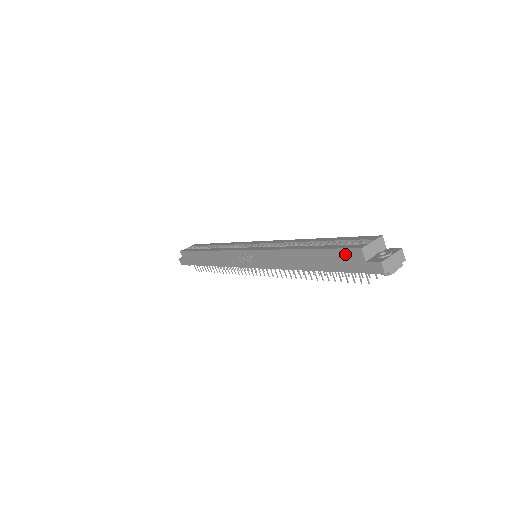
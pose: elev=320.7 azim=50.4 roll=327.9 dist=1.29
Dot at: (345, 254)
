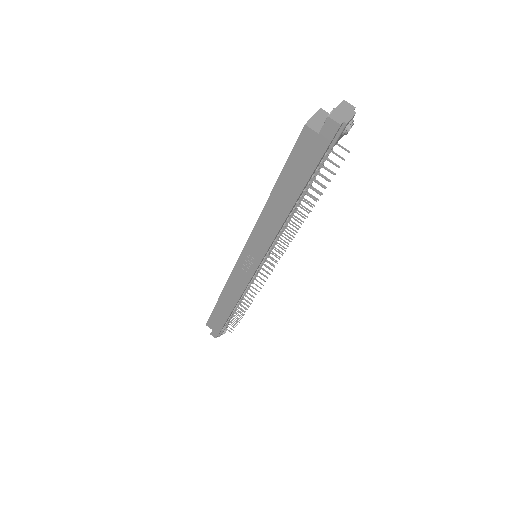
Dot at: (300, 149)
